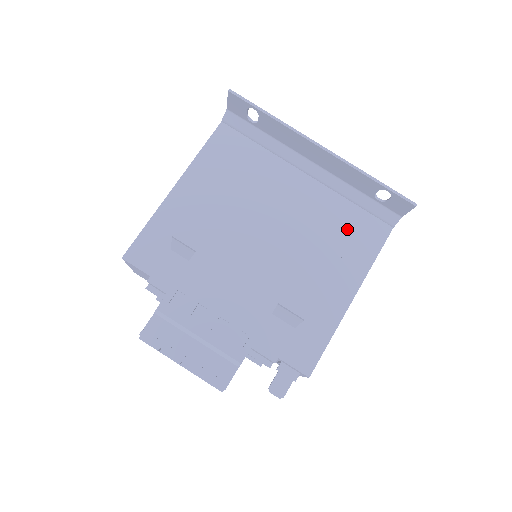
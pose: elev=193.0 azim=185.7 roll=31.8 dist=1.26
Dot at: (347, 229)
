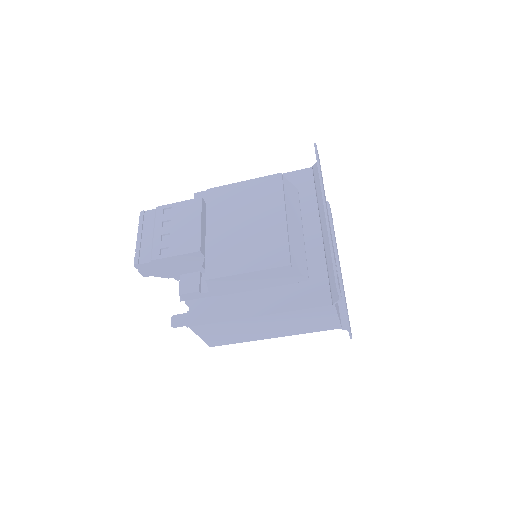
Dot at: (282, 260)
